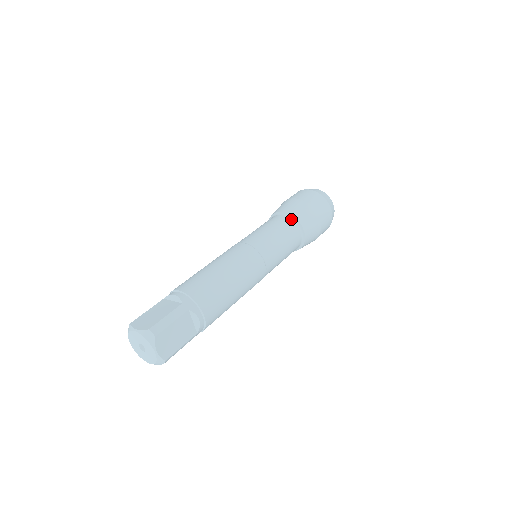
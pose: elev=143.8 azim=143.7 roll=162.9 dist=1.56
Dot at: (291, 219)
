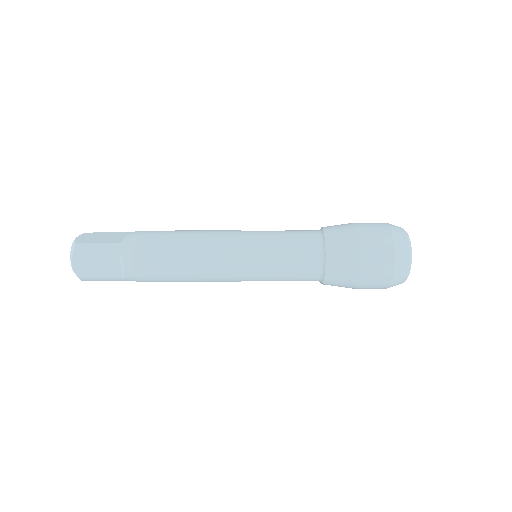
Dot at: (321, 243)
